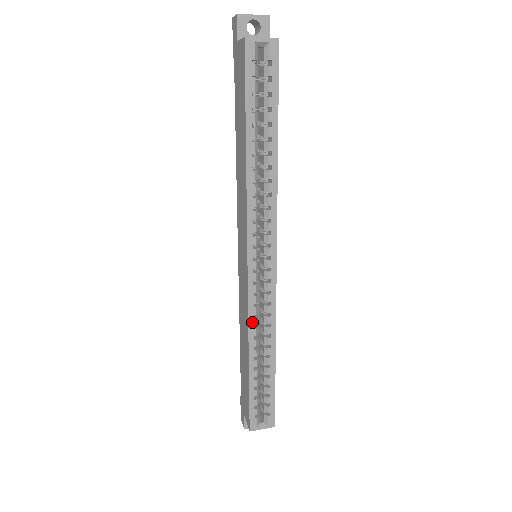
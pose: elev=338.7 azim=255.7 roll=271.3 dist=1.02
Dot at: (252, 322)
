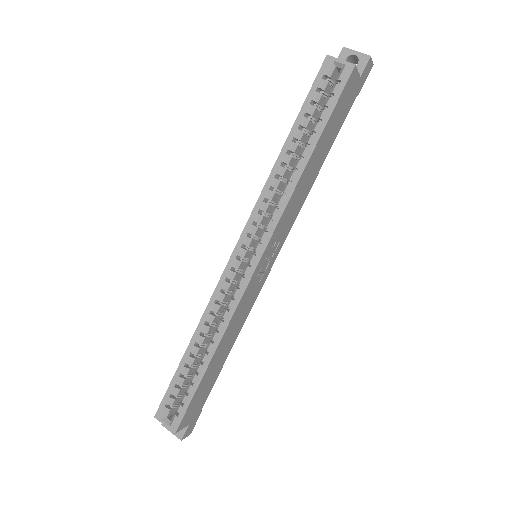
Dot at: (211, 305)
